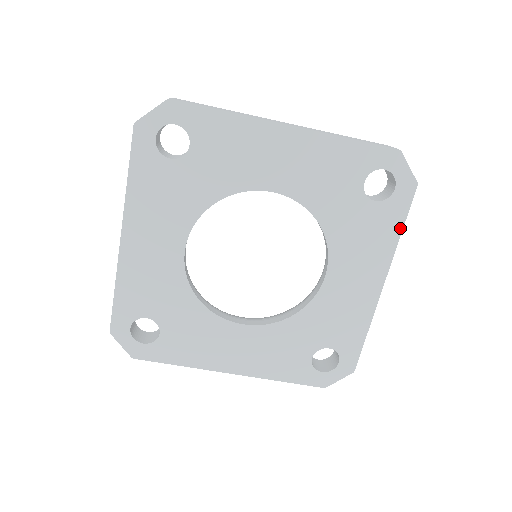
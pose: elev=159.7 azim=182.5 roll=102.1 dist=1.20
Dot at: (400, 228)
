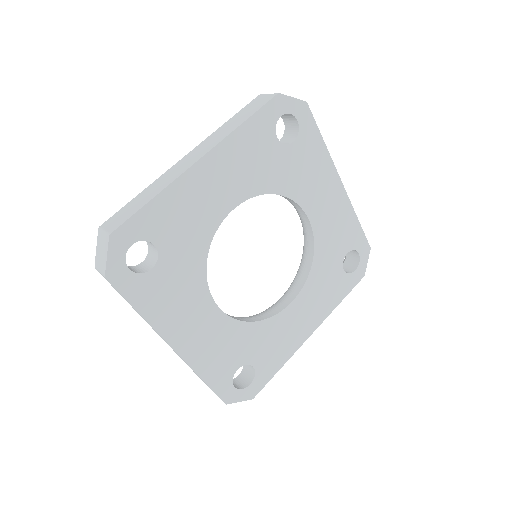
Dot at: (321, 140)
